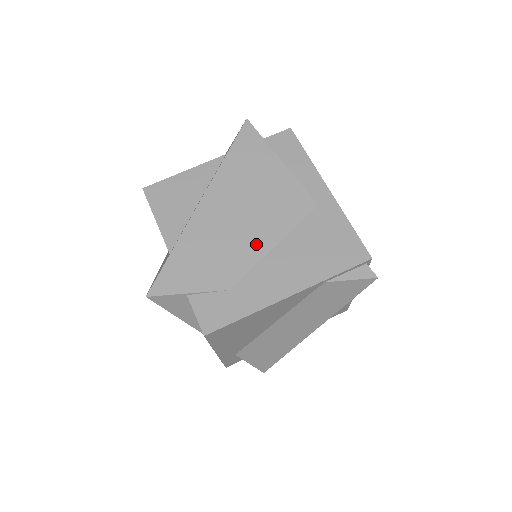
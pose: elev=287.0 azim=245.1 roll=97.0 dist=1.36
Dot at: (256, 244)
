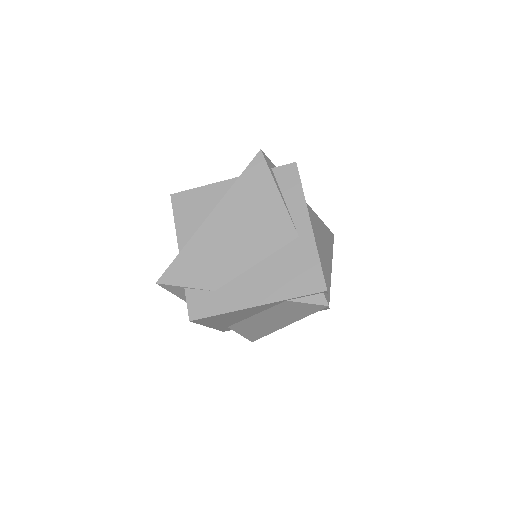
Dot at: (242, 259)
